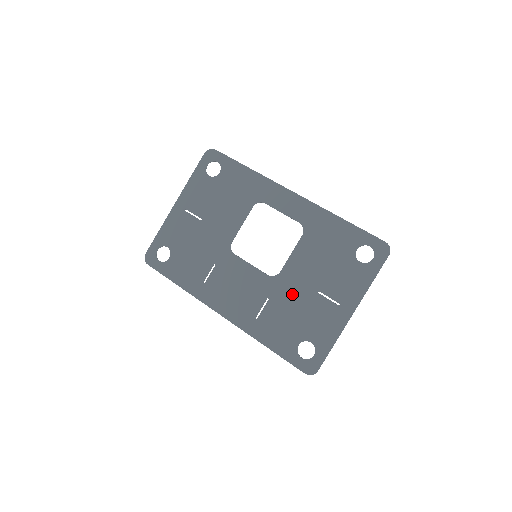
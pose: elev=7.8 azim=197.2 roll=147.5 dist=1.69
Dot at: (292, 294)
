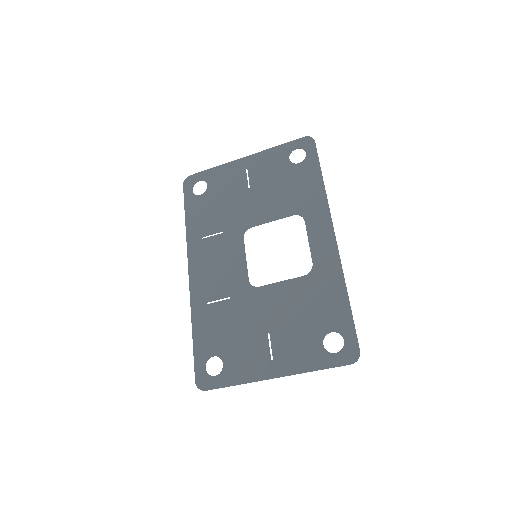
Dot at: (249, 313)
